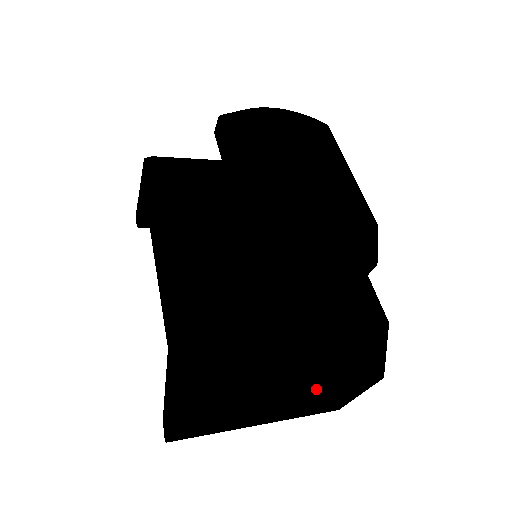
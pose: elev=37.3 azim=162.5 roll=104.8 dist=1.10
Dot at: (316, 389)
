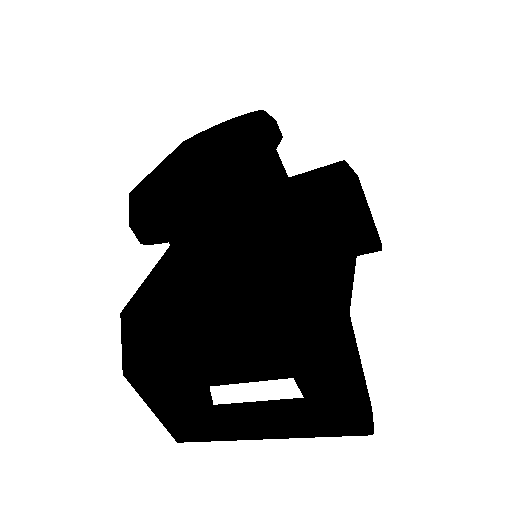
Dot at: (240, 360)
